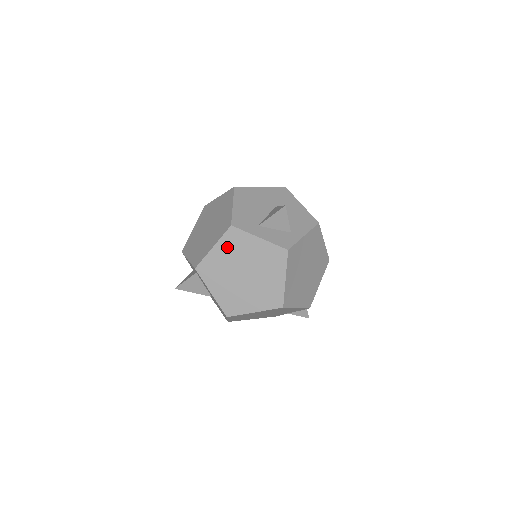
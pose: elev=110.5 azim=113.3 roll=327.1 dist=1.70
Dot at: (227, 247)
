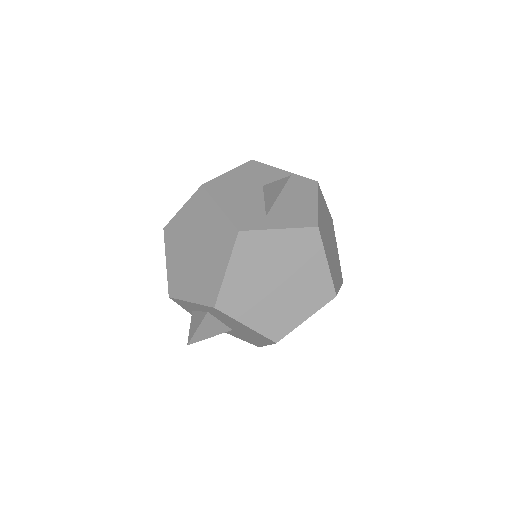
Dot at: (244, 260)
